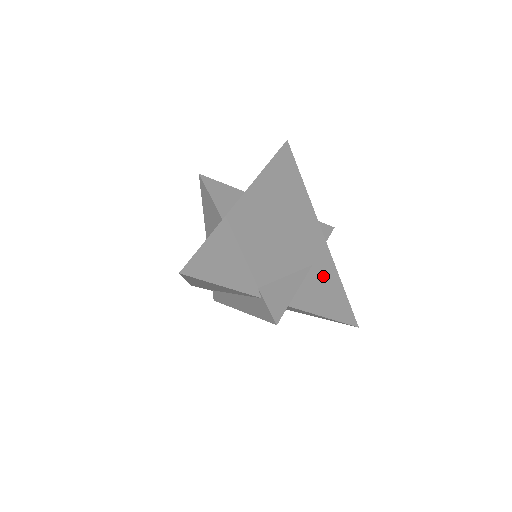
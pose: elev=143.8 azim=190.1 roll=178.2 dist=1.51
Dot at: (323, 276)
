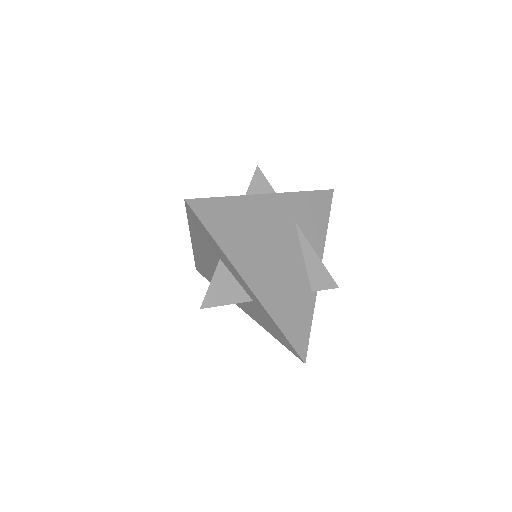
Dot at: (302, 213)
